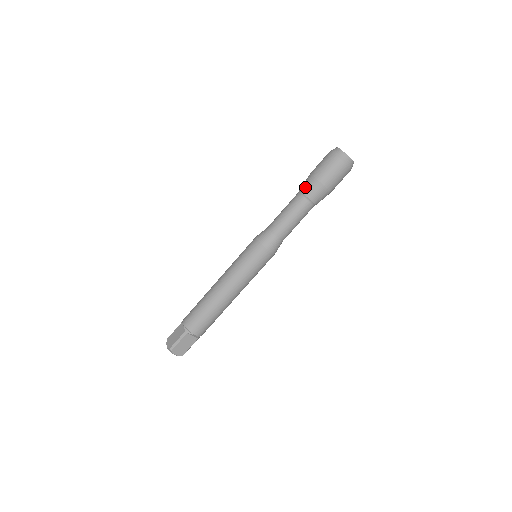
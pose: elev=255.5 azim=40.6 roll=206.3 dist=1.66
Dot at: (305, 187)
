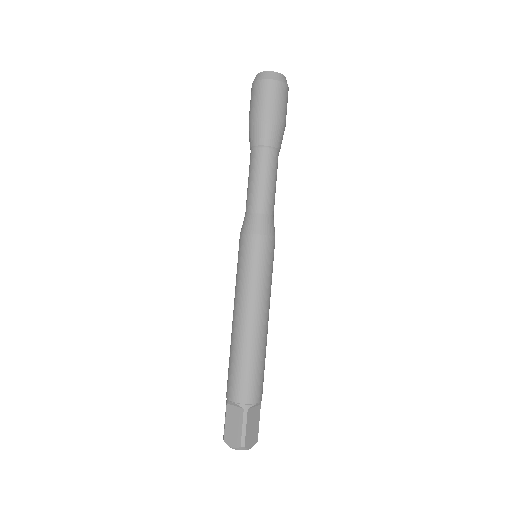
Dot at: (258, 137)
